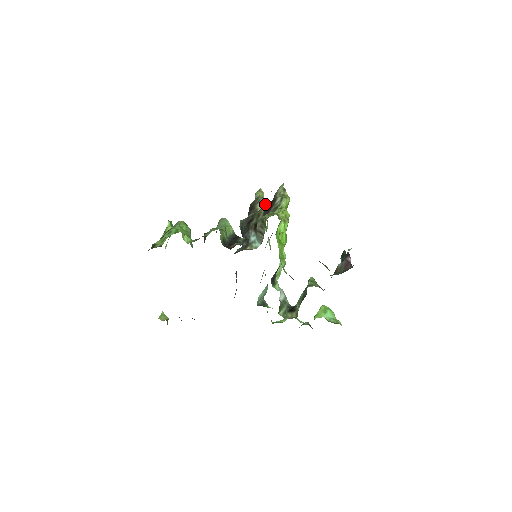
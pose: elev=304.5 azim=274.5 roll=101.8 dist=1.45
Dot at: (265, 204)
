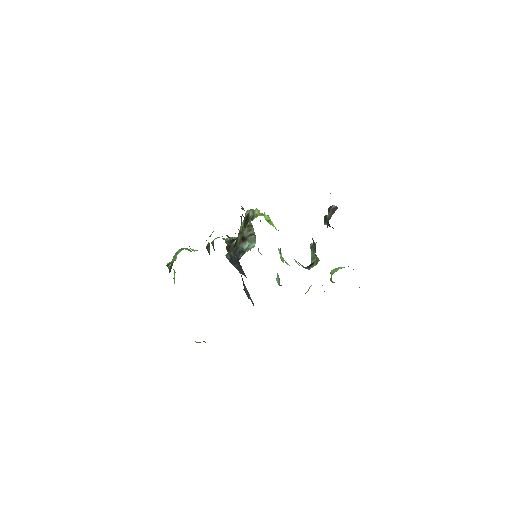
Dot at: occluded
